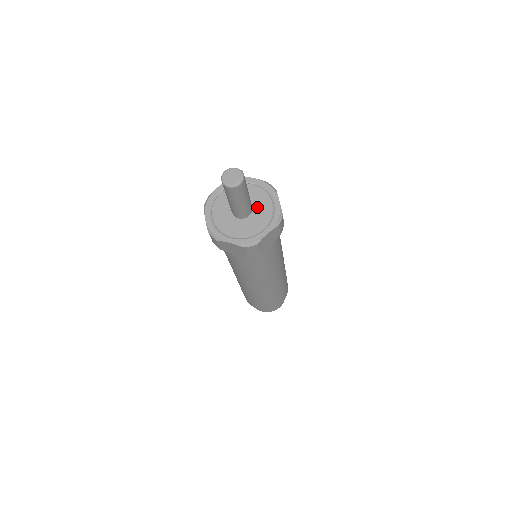
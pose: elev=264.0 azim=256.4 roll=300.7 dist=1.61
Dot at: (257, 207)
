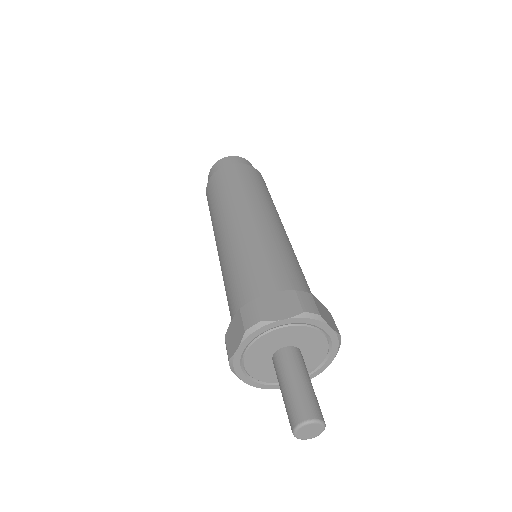
Dot at: (304, 360)
